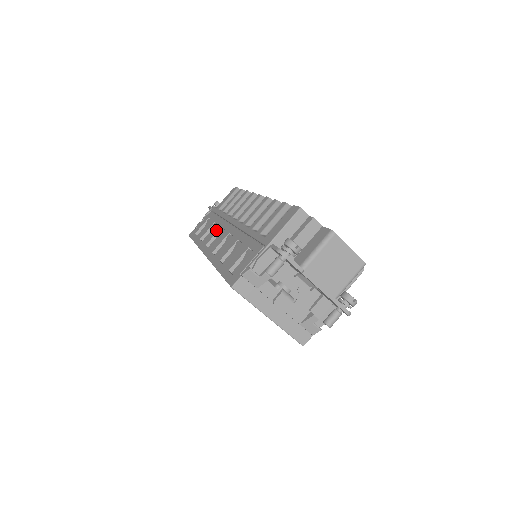
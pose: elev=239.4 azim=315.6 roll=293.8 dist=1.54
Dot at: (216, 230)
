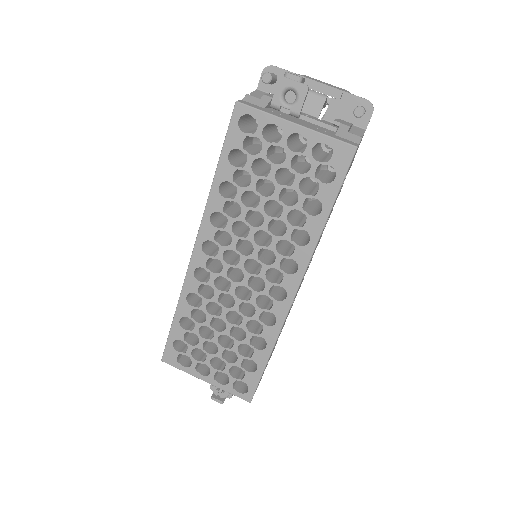
Dot at: occluded
